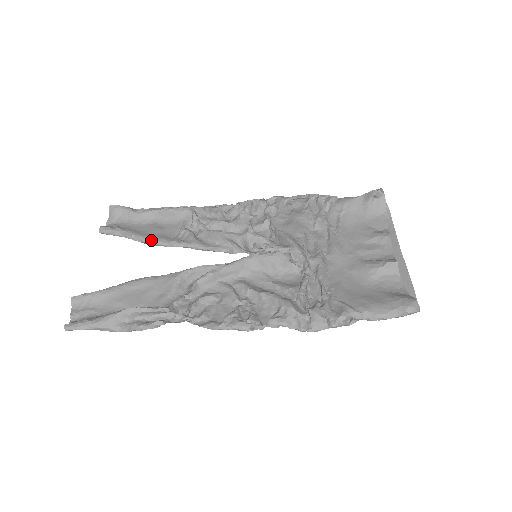
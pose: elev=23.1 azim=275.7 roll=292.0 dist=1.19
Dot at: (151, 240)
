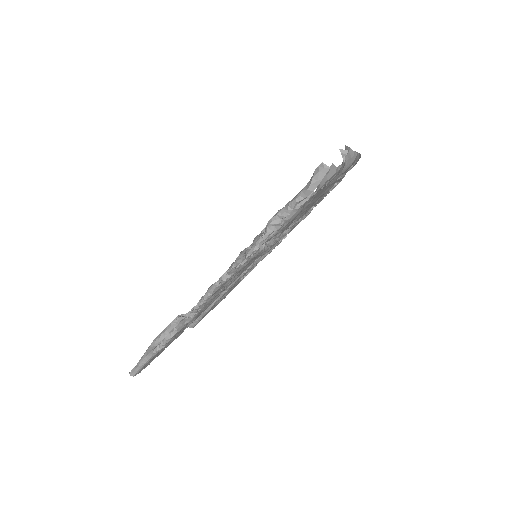
Dot at: occluded
